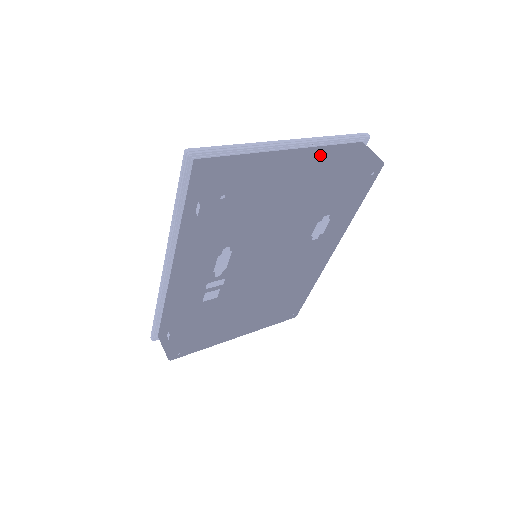
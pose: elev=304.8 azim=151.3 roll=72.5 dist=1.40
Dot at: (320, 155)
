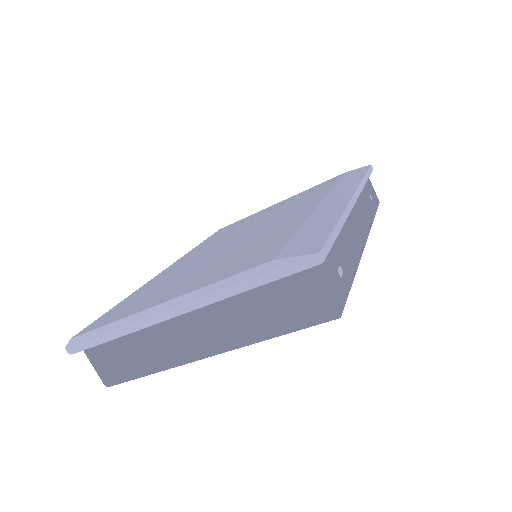
Dot at: (225, 316)
